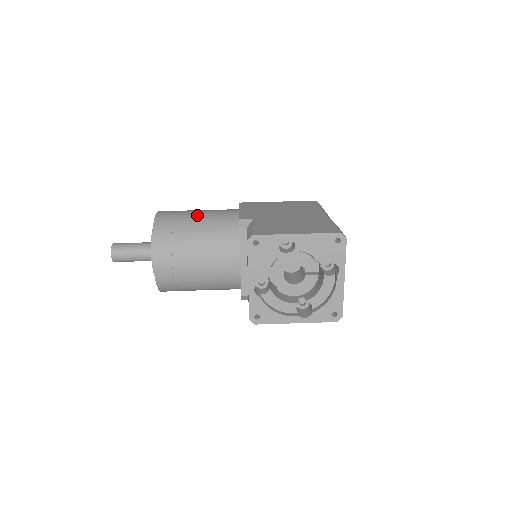
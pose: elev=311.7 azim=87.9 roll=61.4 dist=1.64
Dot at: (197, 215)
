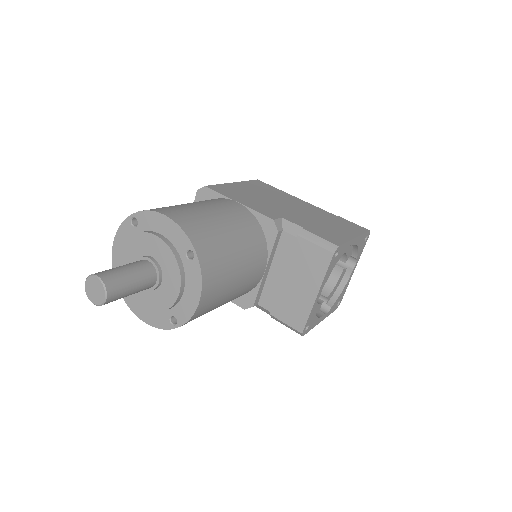
Dot at: (217, 216)
